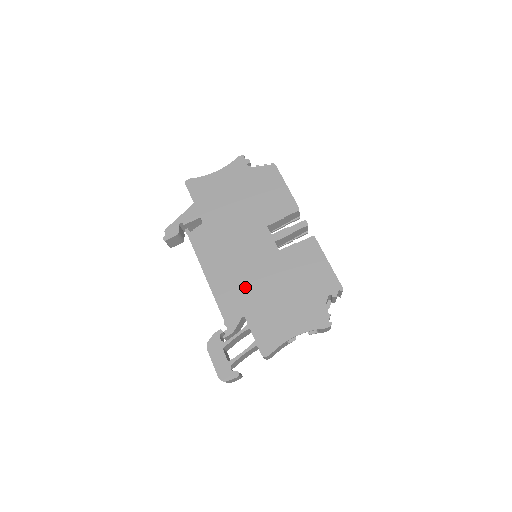
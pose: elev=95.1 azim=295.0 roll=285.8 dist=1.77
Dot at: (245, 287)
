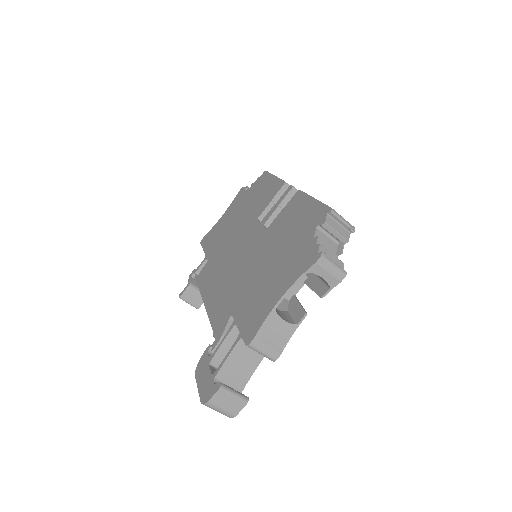
Dot at: (235, 286)
